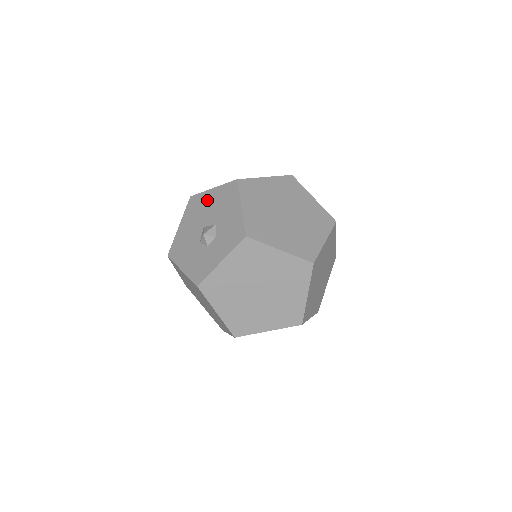
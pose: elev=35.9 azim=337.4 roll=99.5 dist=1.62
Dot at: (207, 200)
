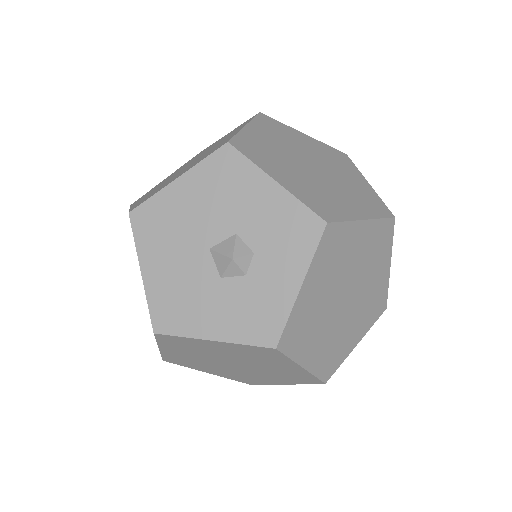
Dot at: (180, 202)
